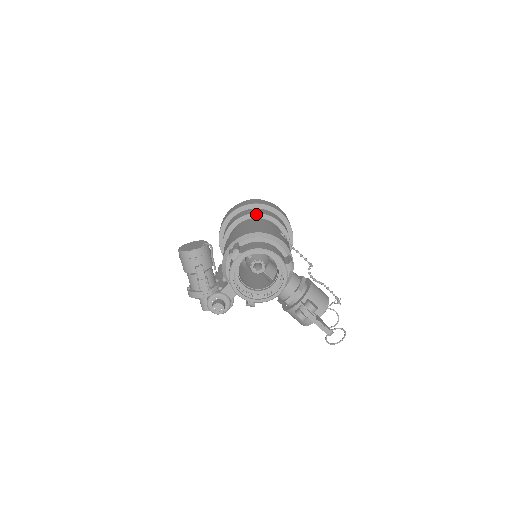
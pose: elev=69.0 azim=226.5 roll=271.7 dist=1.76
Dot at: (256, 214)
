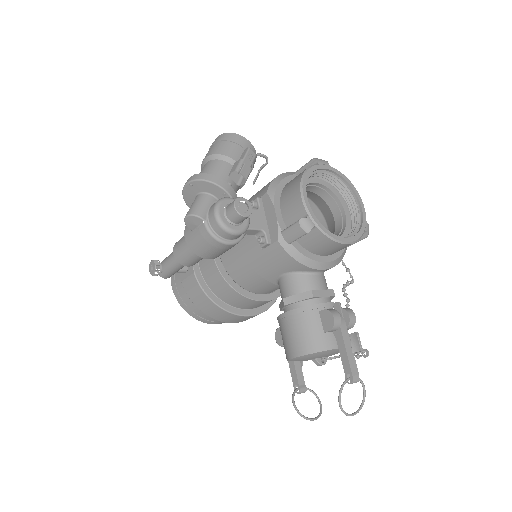
Dot at: occluded
